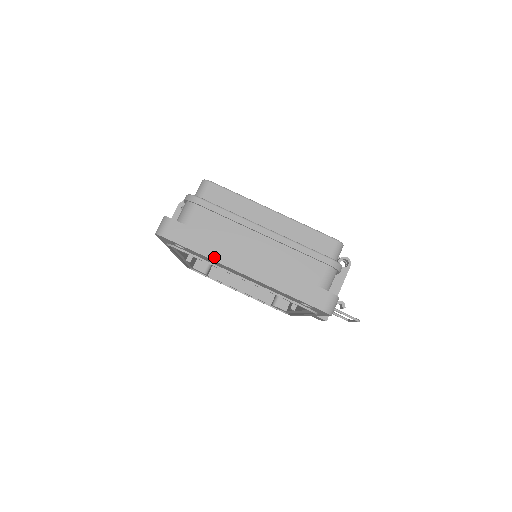
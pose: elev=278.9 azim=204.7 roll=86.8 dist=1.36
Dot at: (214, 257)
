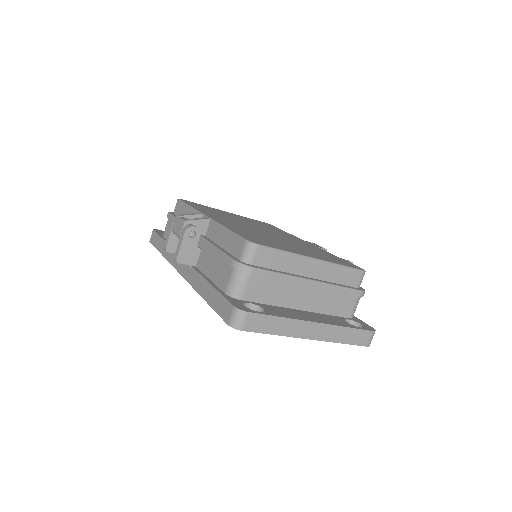
Dot at: (287, 334)
